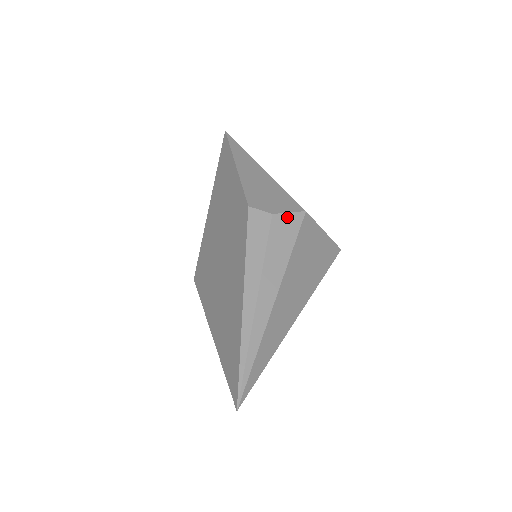
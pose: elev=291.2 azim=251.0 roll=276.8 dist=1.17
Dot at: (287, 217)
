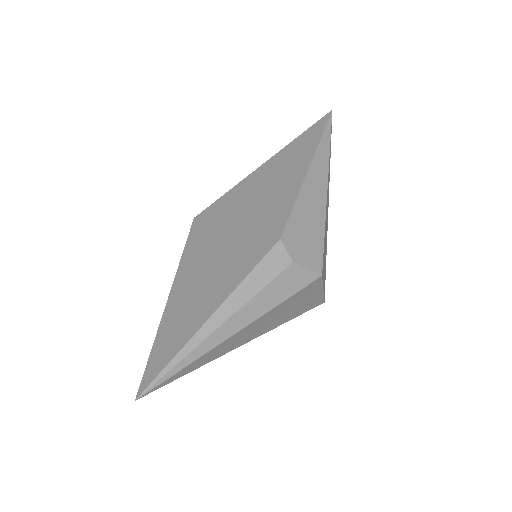
Dot at: (302, 272)
